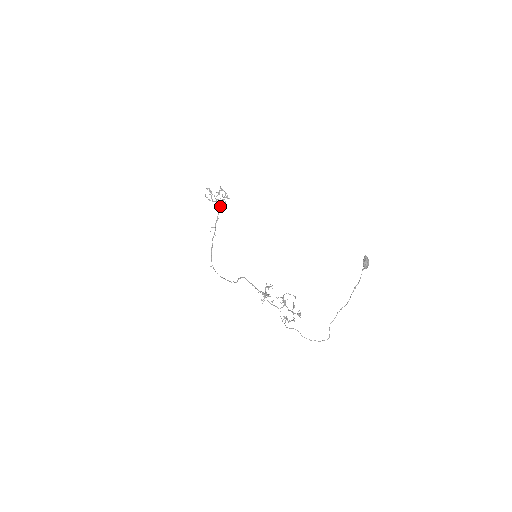
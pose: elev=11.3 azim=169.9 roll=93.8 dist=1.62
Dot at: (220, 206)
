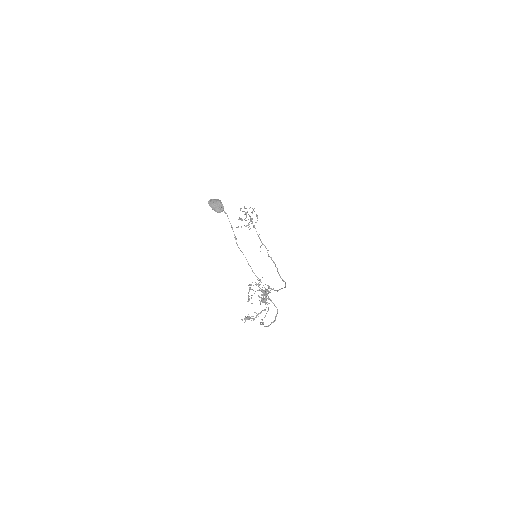
Dot at: occluded
